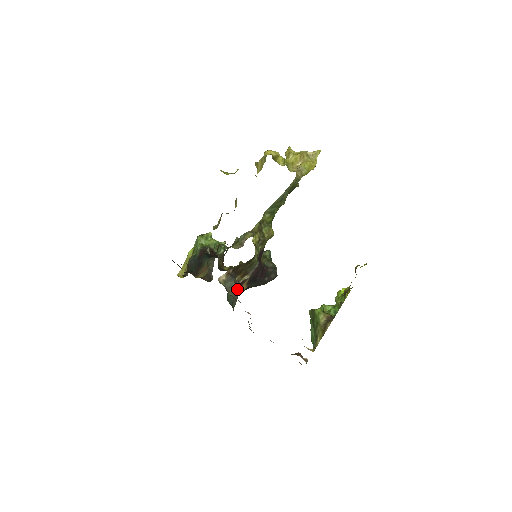
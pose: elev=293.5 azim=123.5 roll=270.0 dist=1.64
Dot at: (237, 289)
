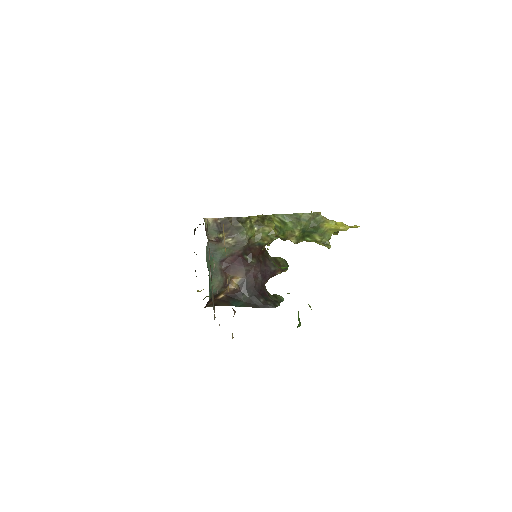
Dot at: (225, 273)
